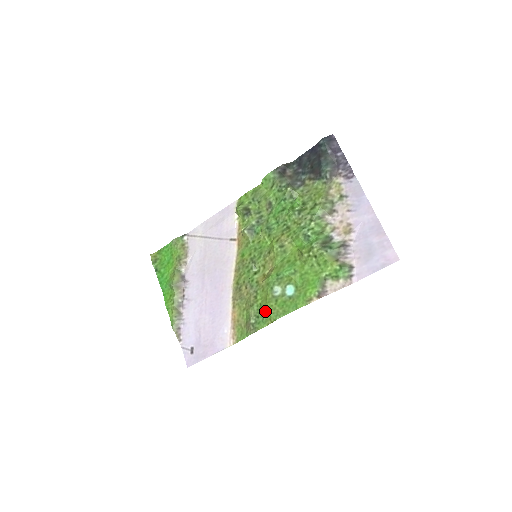
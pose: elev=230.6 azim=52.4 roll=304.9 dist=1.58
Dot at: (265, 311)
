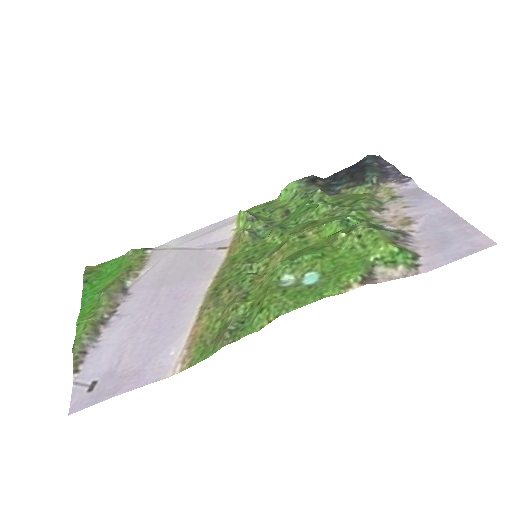
Dot at: (261, 305)
